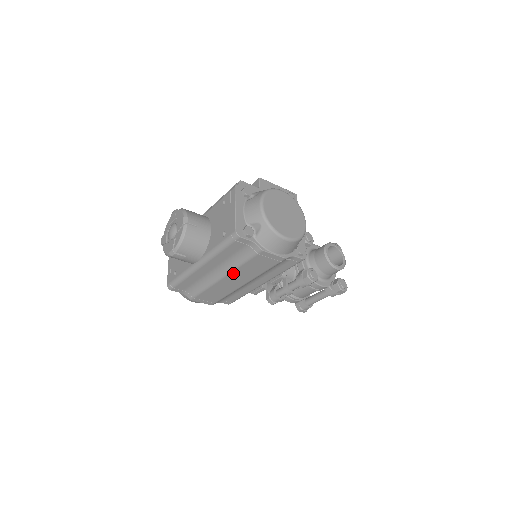
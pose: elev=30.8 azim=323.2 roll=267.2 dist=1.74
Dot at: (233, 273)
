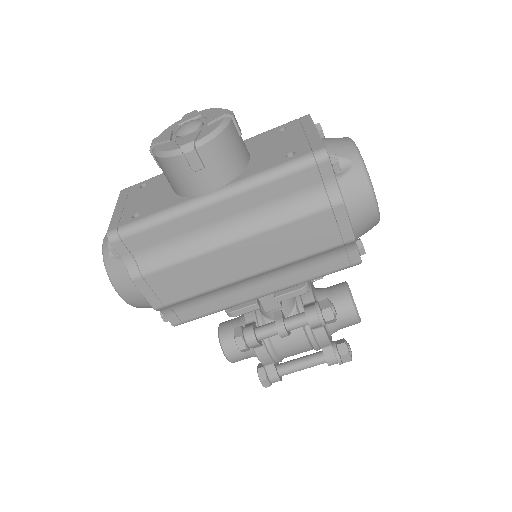
Dot at: (257, 238)
